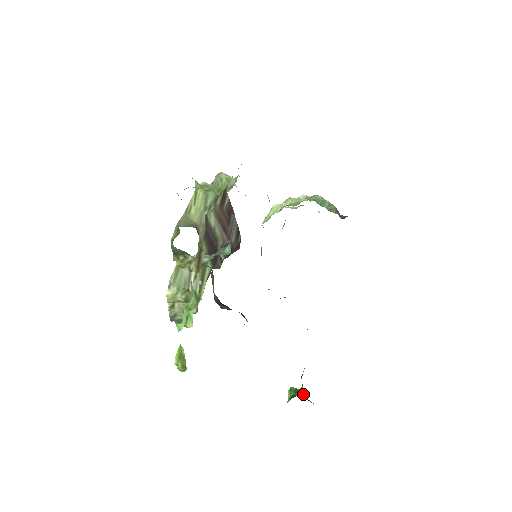
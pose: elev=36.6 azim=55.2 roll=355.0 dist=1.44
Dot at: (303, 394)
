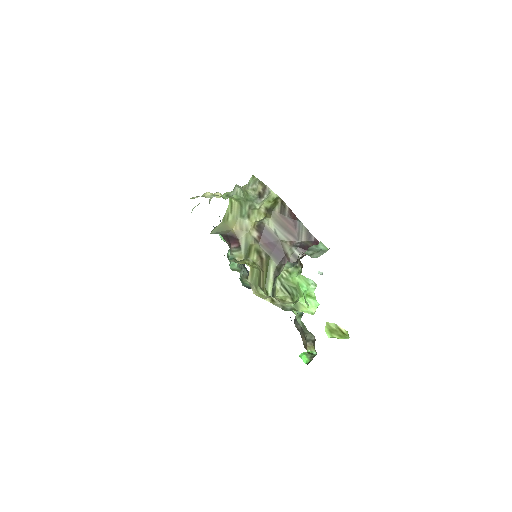
Dot at: (315, 354)
